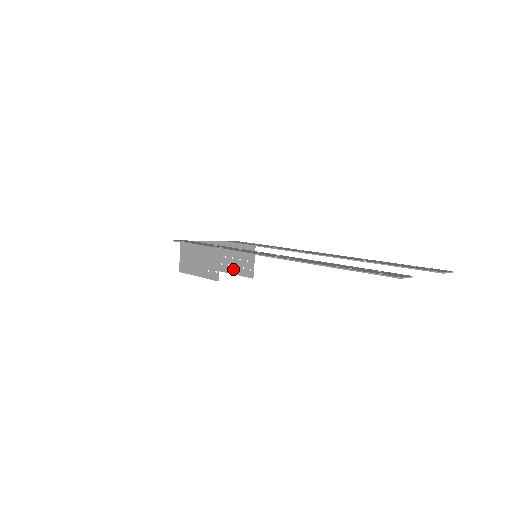
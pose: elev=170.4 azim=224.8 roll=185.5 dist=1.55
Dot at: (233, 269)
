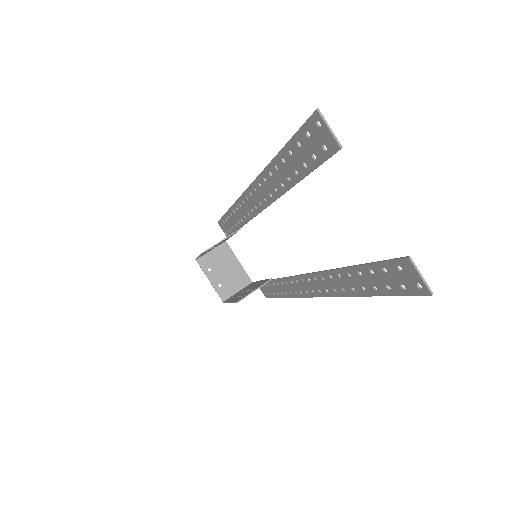
Dot at: (235, 298)
